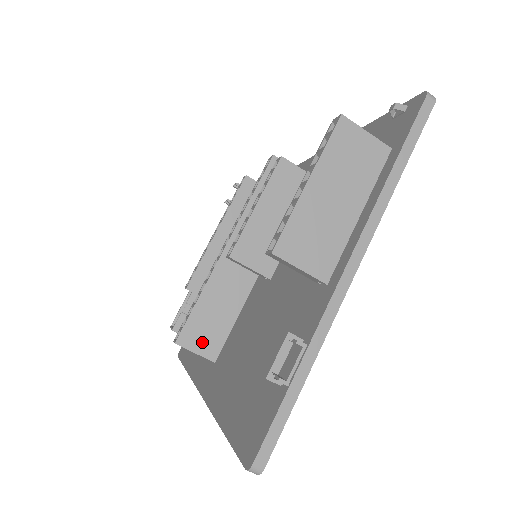
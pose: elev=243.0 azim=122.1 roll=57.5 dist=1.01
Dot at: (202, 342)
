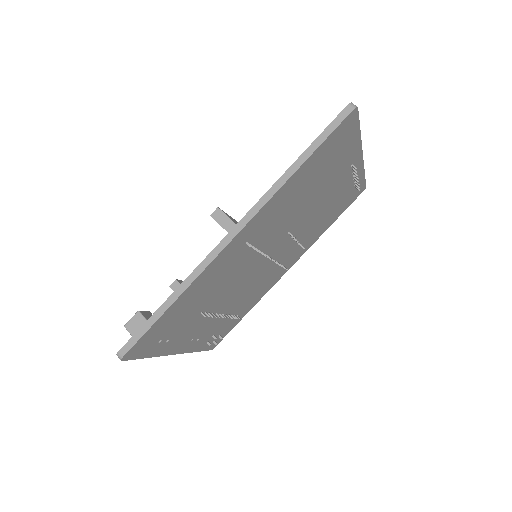
Dot at: (235, 223)
